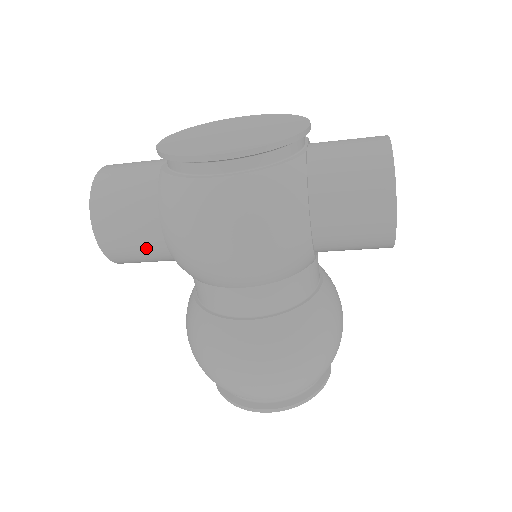
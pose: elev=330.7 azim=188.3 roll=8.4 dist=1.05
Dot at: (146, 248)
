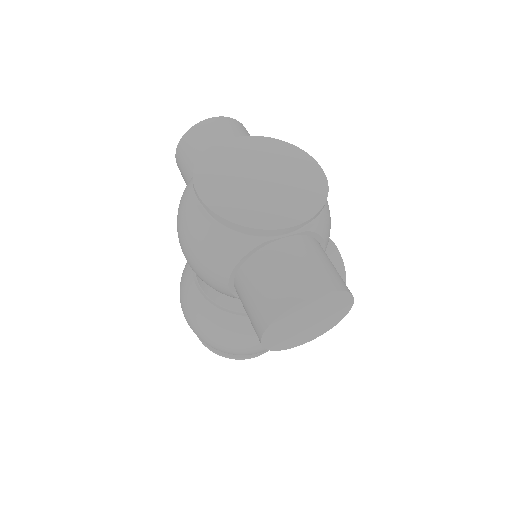
Dot at: occluded
